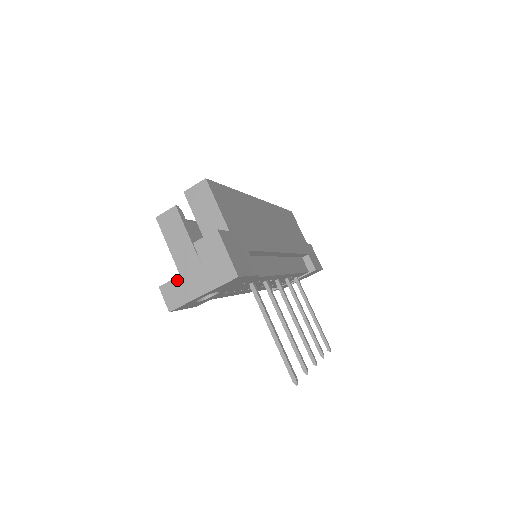
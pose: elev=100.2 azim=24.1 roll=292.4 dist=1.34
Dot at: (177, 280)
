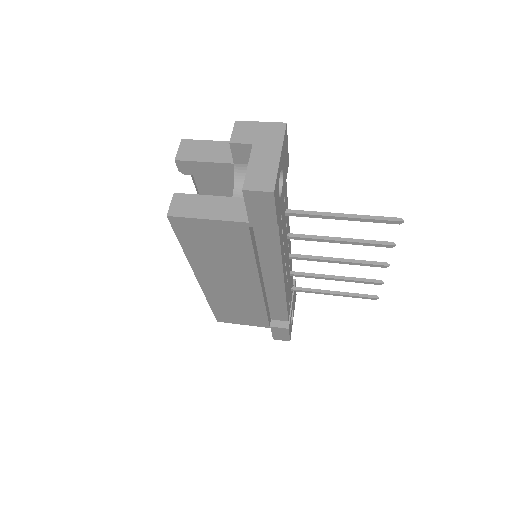
Dot at: (250, 170)
